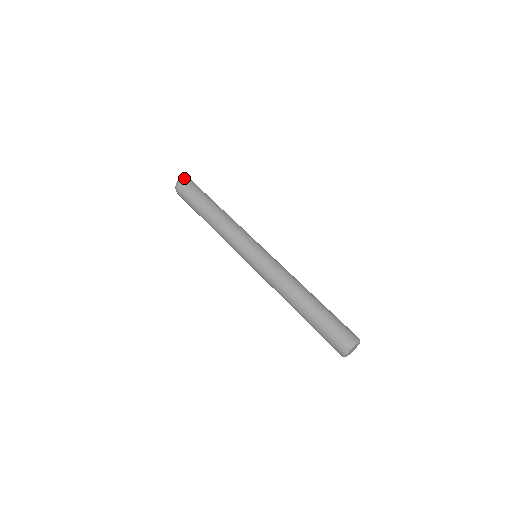
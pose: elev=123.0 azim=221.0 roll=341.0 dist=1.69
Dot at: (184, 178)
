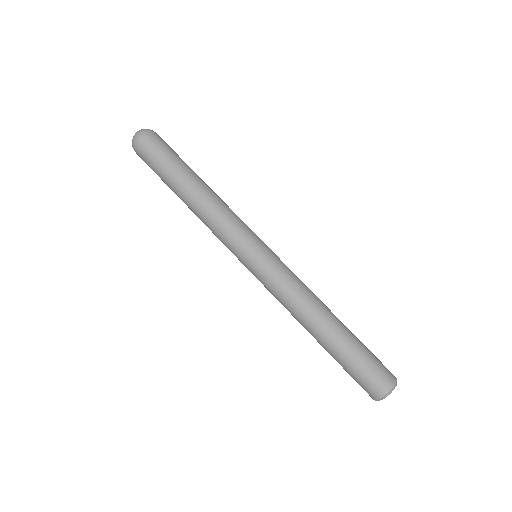
Dot at: occluded
